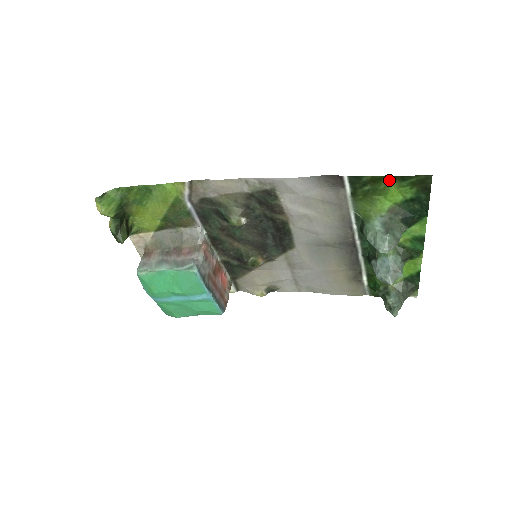
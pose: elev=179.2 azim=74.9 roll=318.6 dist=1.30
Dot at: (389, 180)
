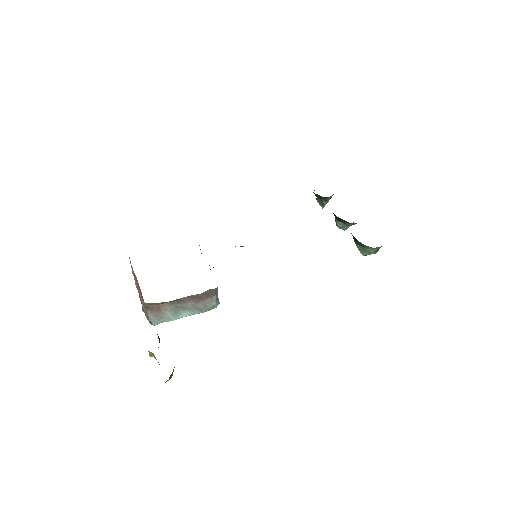
Dot at: occluded
